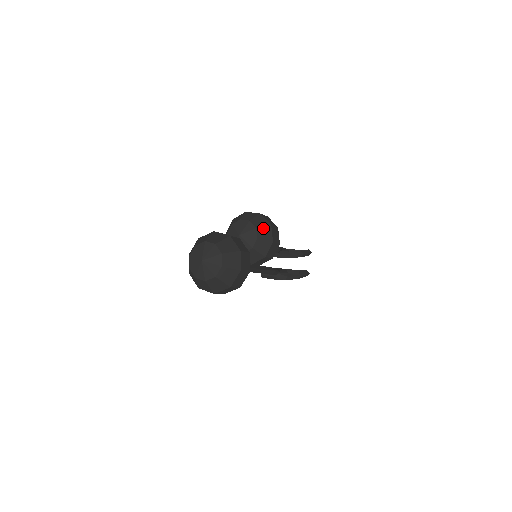
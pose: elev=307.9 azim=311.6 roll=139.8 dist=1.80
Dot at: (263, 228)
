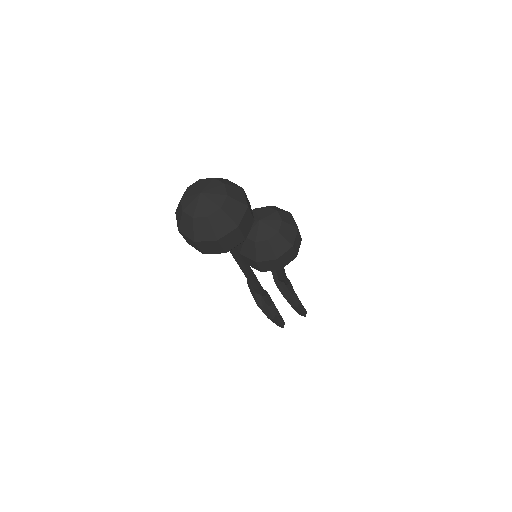
Dot at: (284, 239)
